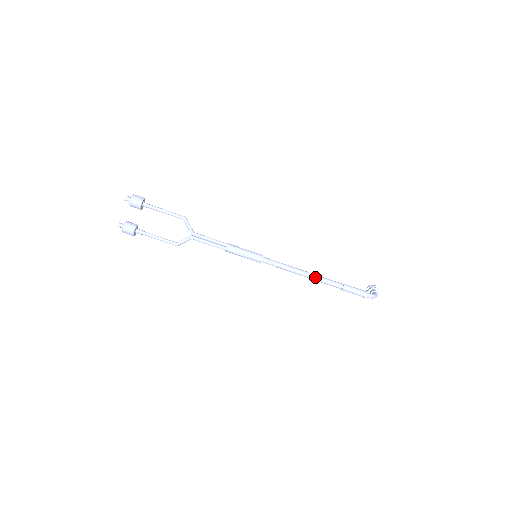
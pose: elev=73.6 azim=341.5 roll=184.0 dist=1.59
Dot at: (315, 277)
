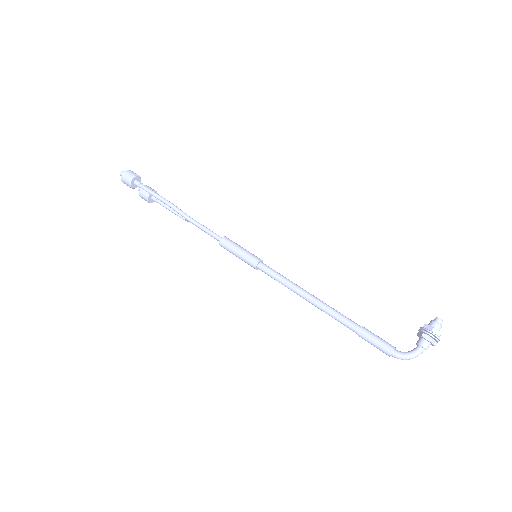
Dot at: (320, 309)
